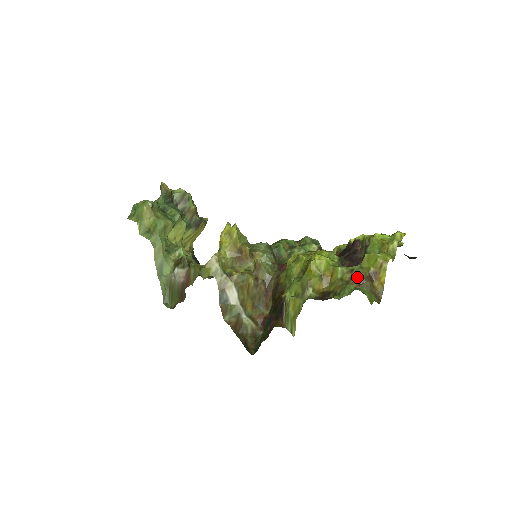
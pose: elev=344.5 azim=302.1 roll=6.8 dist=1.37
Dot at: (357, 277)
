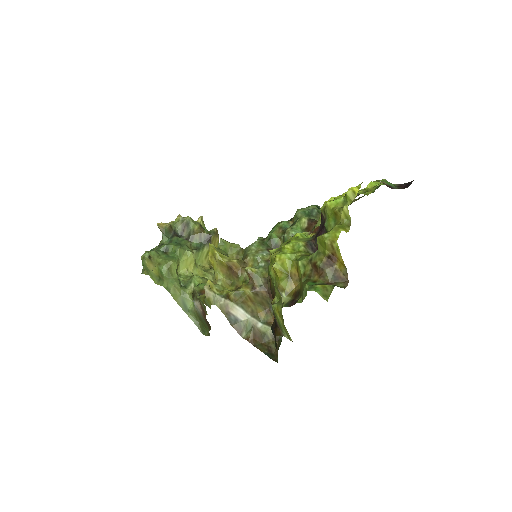
Dot at: (315, 268)
